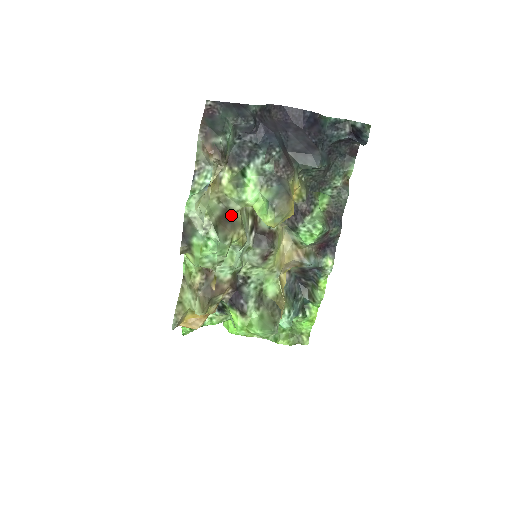
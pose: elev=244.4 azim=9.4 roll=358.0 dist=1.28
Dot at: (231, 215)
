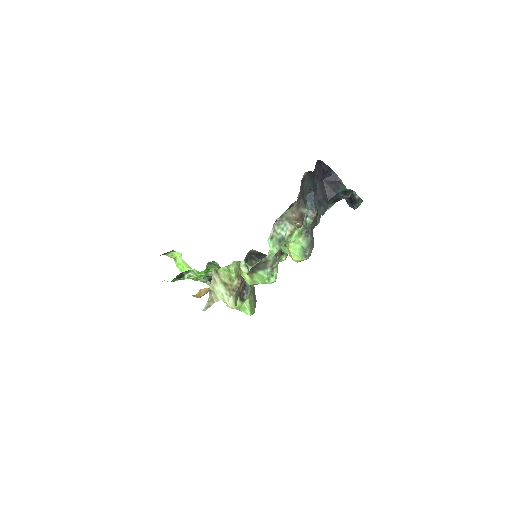
Dot at: occluded
